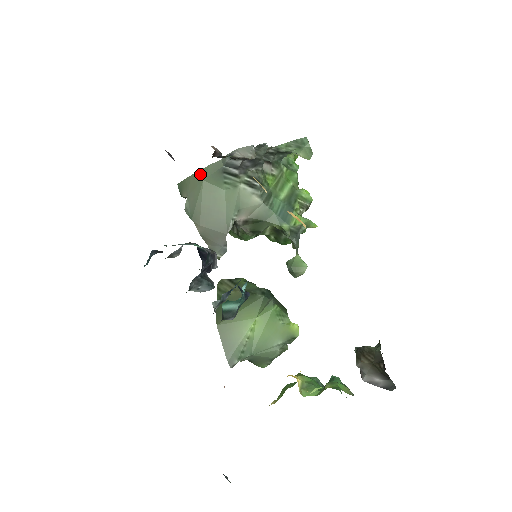
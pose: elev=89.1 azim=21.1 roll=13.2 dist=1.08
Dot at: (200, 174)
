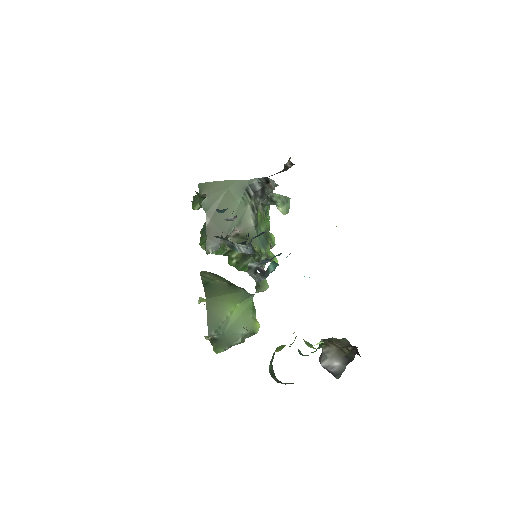
Dot at: (227, 183)
